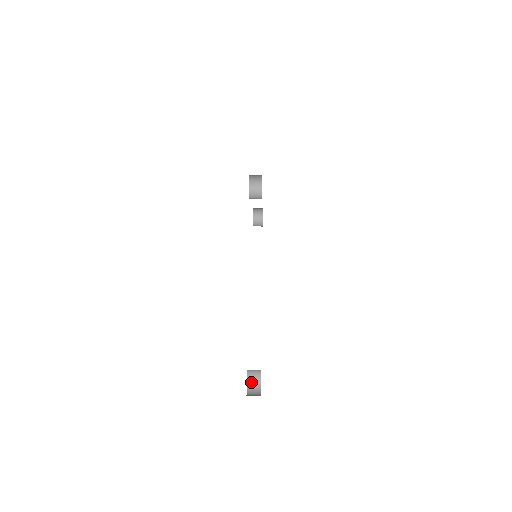
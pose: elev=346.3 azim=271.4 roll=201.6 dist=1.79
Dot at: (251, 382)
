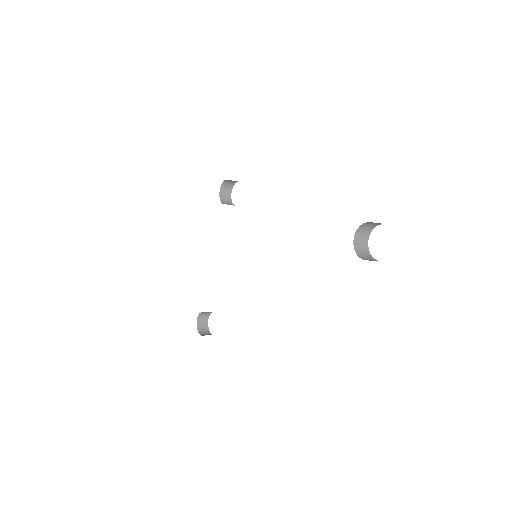
Dot at: occluded
